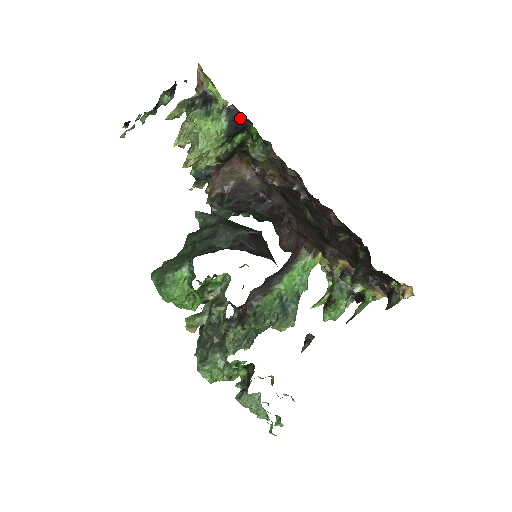
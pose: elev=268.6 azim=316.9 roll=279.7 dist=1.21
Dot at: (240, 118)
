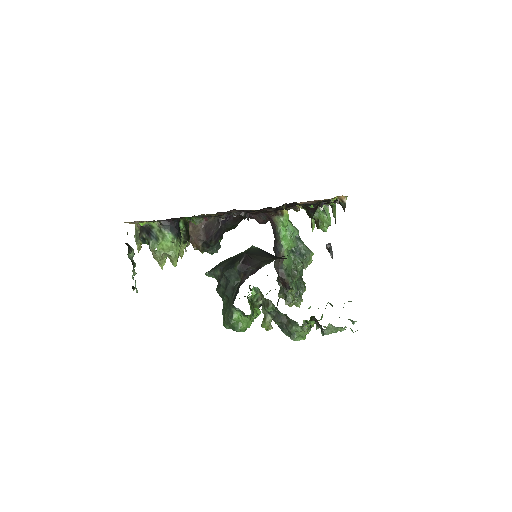
Dot at: (172, 222)
